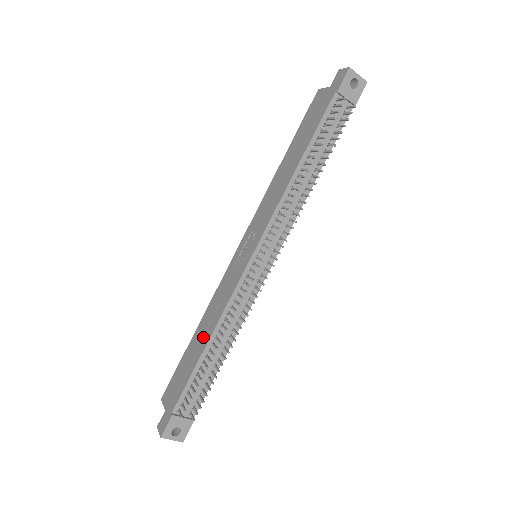
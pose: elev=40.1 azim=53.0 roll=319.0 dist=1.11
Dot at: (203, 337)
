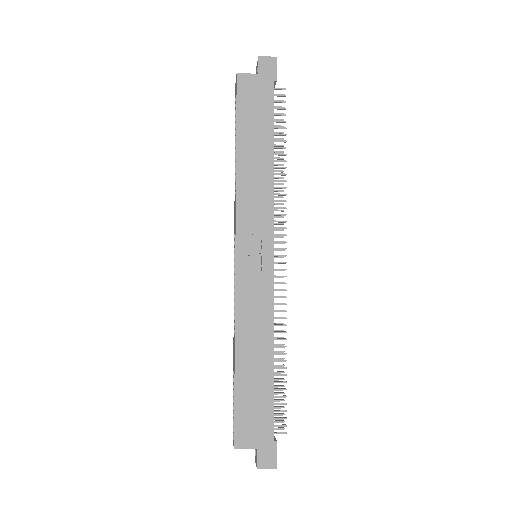
Dot at: (260, 356)
